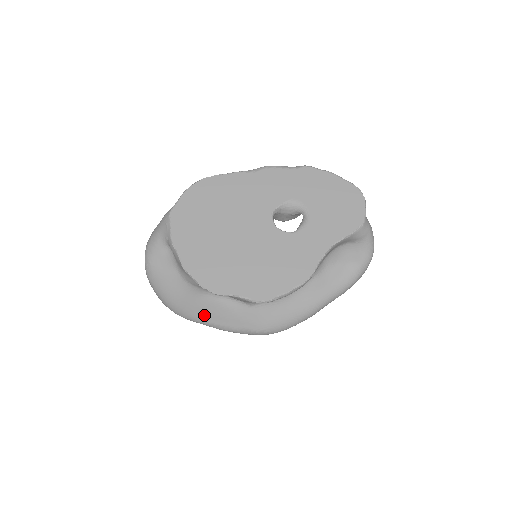
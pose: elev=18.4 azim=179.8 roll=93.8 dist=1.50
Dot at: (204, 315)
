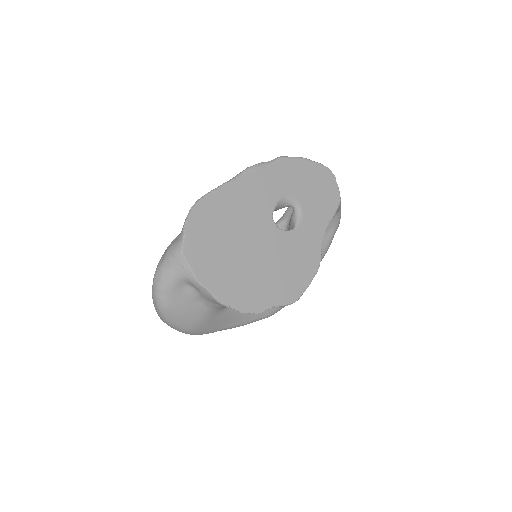
Dot at: (221, 325)
